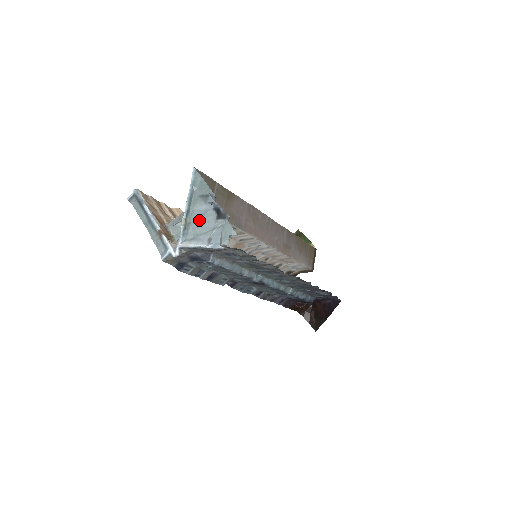
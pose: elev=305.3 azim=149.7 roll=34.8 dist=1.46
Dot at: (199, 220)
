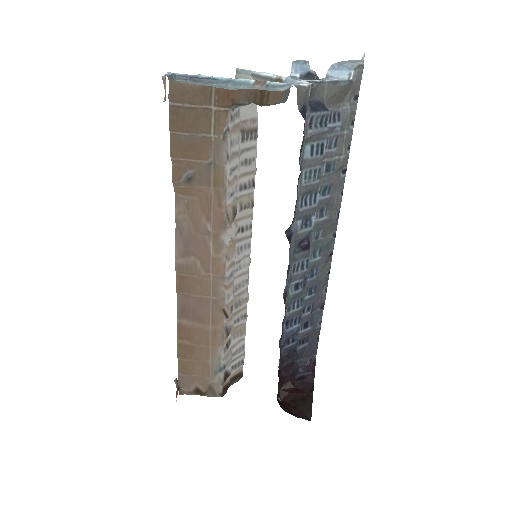
Dot at: occluded
